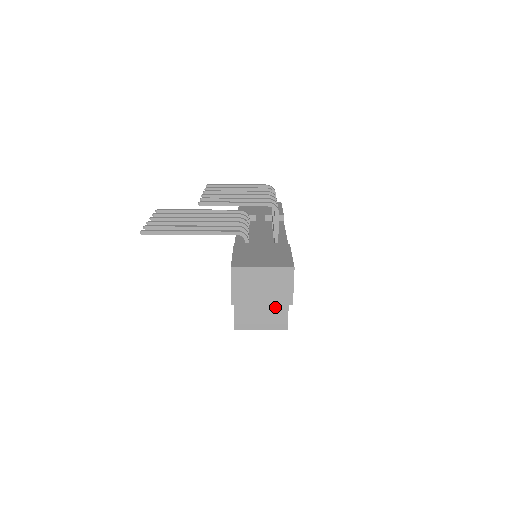
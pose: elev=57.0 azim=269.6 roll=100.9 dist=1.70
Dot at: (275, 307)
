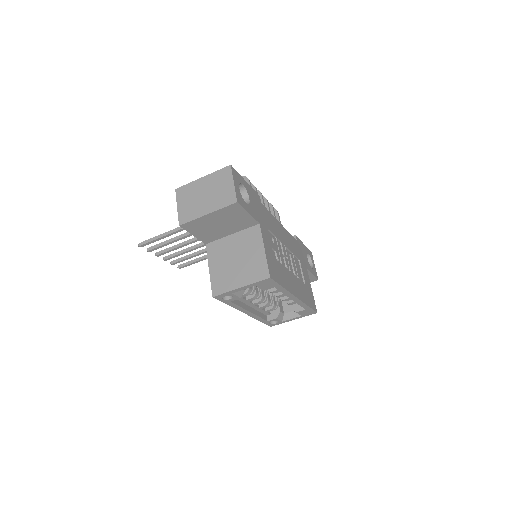
Dot at: (250, 254)
